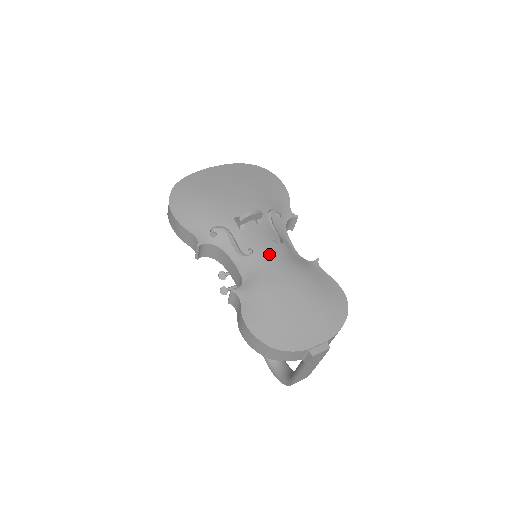
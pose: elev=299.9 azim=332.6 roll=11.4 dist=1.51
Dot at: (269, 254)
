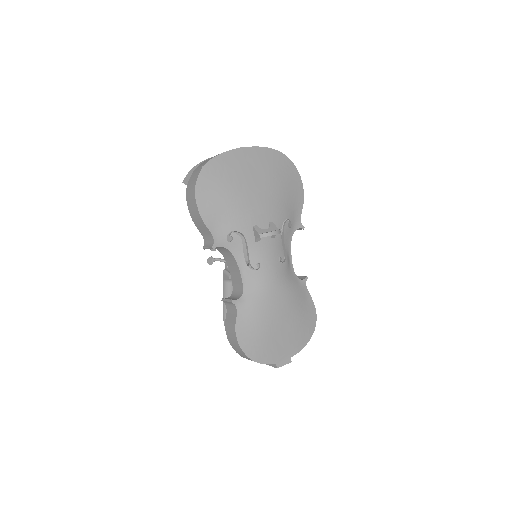
Dot at: (273, 273)
